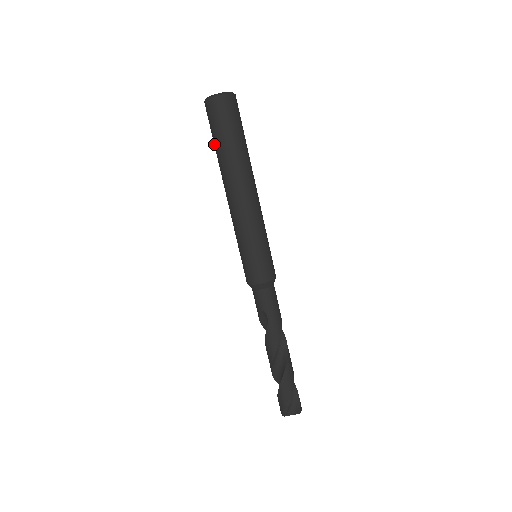
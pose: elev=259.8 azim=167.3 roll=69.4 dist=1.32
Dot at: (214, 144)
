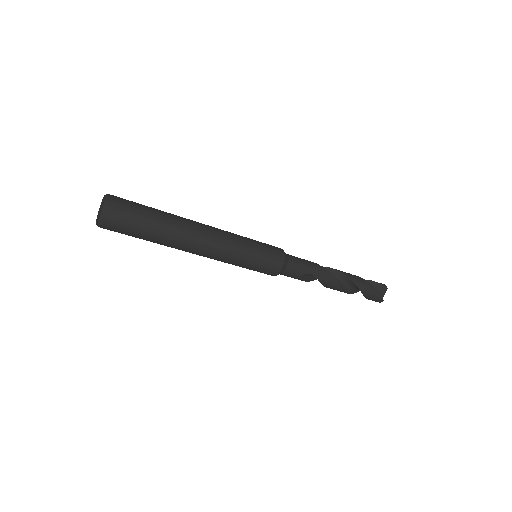
Dot at: occluded
